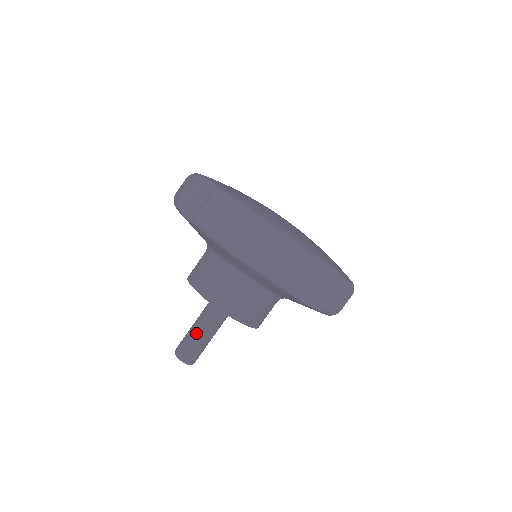
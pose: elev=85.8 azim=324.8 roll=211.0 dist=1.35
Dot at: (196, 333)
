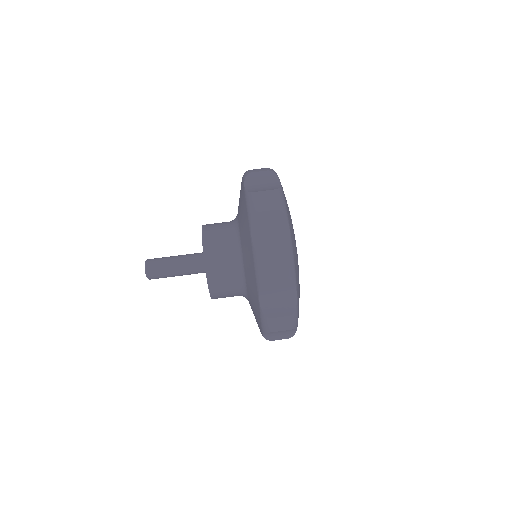
Dot at: (173, 269)
